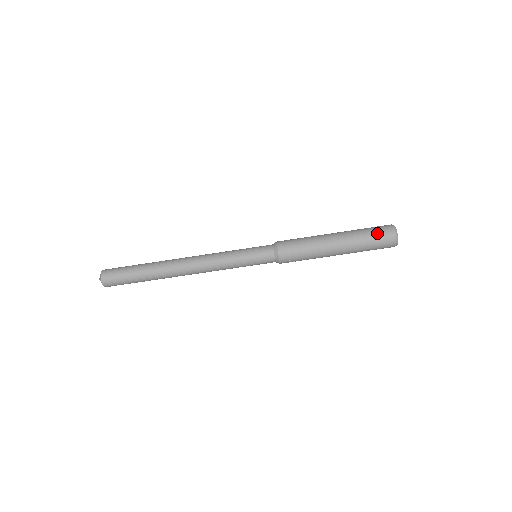
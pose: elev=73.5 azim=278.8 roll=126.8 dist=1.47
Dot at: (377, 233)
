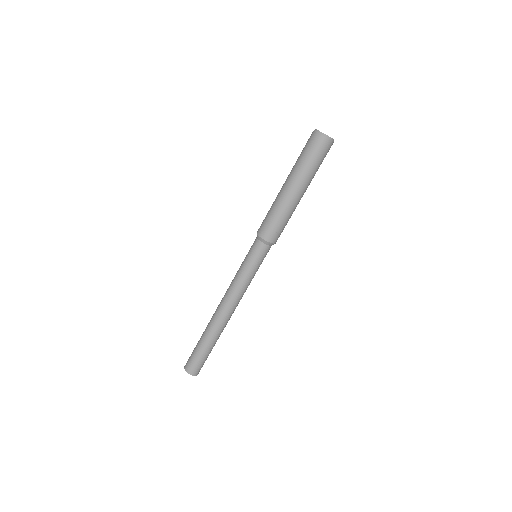
Dot at: (307, 149)
